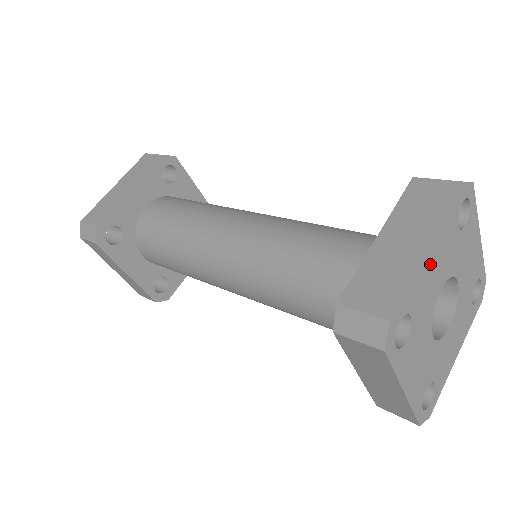
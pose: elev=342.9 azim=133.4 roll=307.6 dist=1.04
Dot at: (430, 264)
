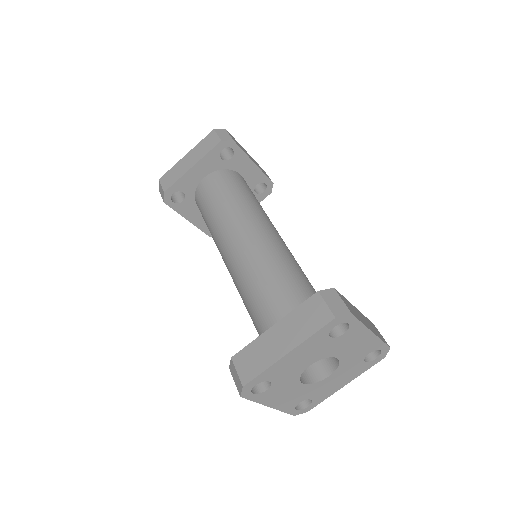
Dot at: (291, 359)
